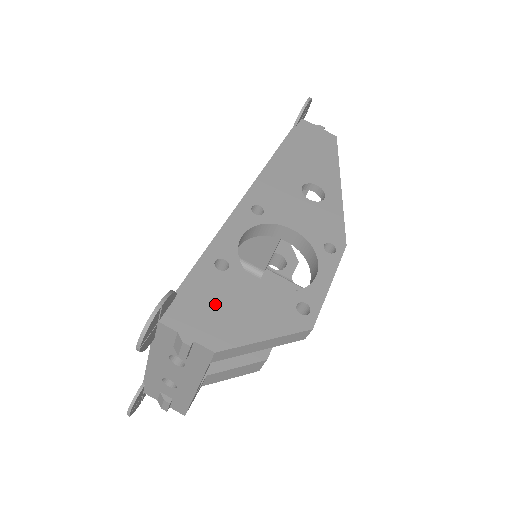
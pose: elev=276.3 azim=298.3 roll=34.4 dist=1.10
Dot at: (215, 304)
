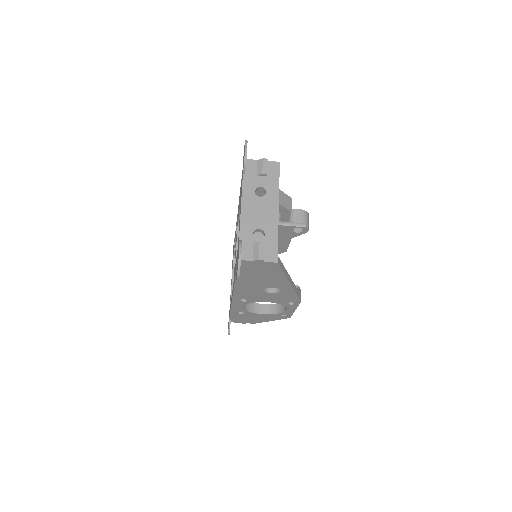
Dot at: (246, 319)
